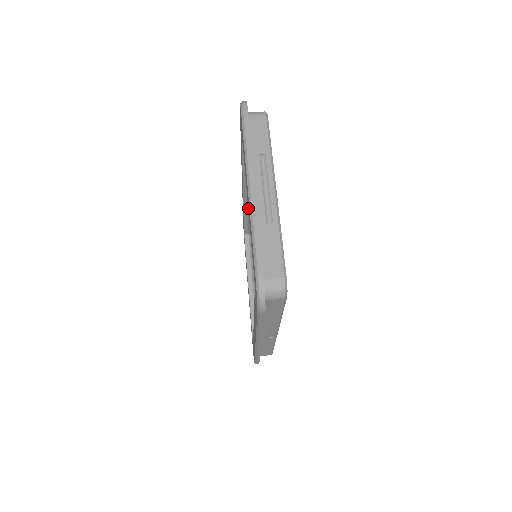
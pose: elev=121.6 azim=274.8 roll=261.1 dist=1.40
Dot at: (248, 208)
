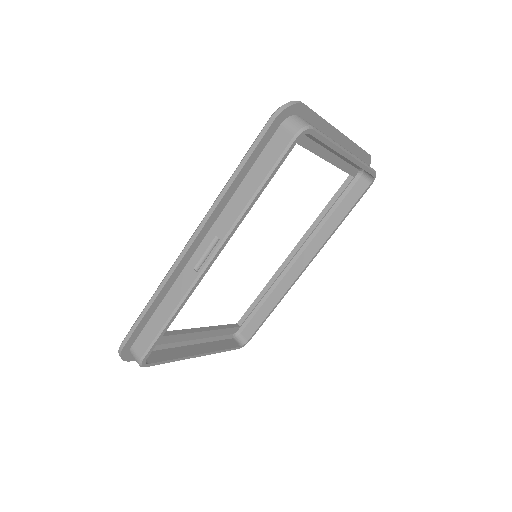
Dot at: occluded
